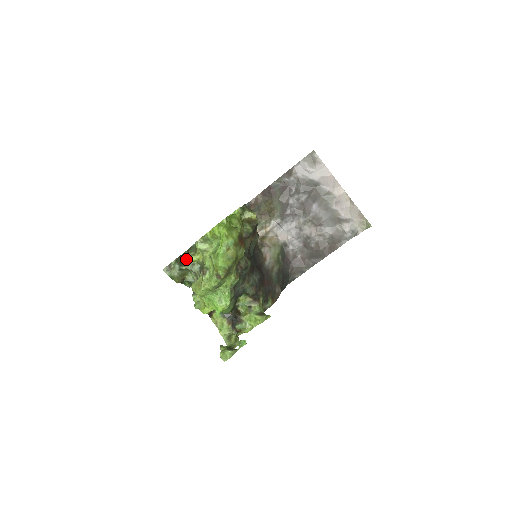
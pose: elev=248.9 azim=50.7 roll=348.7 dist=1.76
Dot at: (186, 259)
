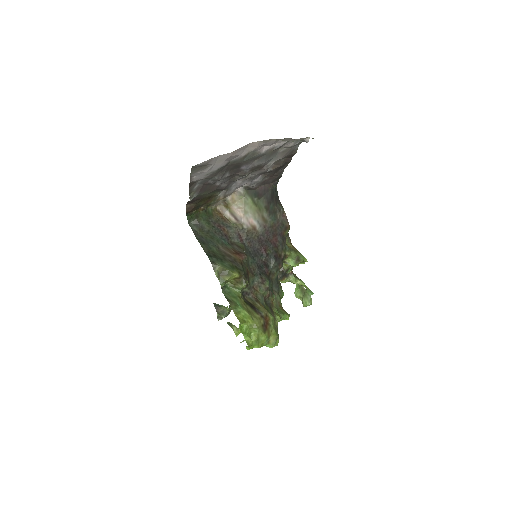
Dot at: (237, 335)
